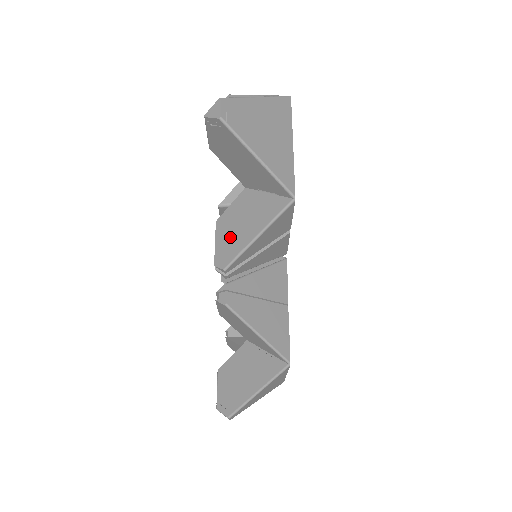
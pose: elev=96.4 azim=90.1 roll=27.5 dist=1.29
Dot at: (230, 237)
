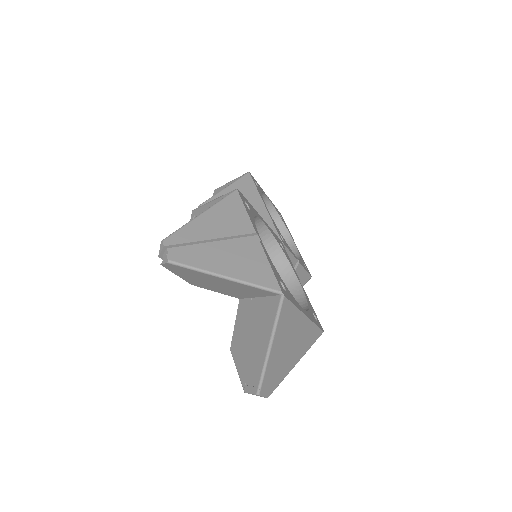
Dot at: occluded
